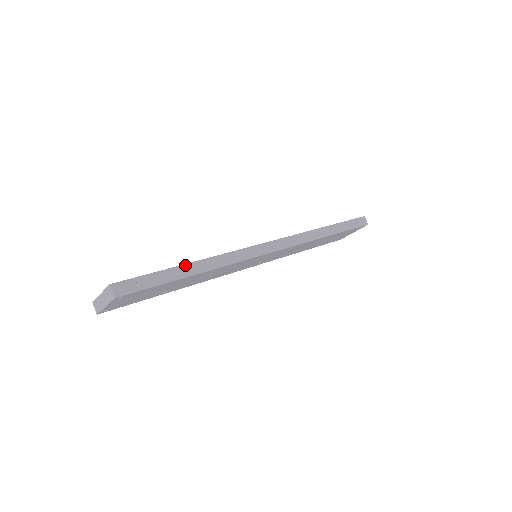
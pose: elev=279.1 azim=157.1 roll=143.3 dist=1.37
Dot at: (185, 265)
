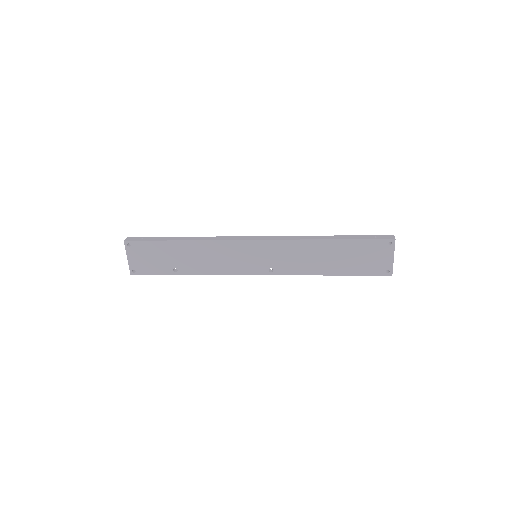
Dot at: (178, 237)
